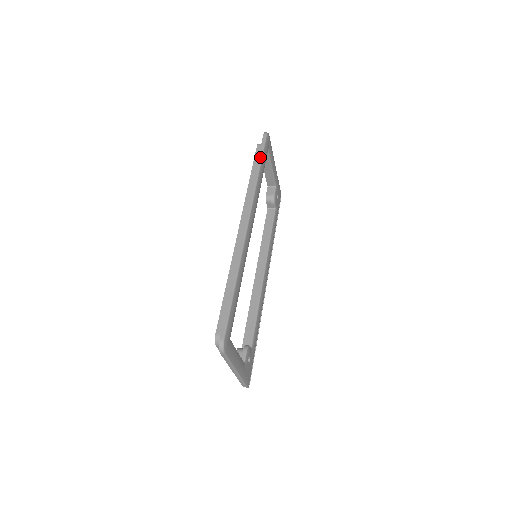
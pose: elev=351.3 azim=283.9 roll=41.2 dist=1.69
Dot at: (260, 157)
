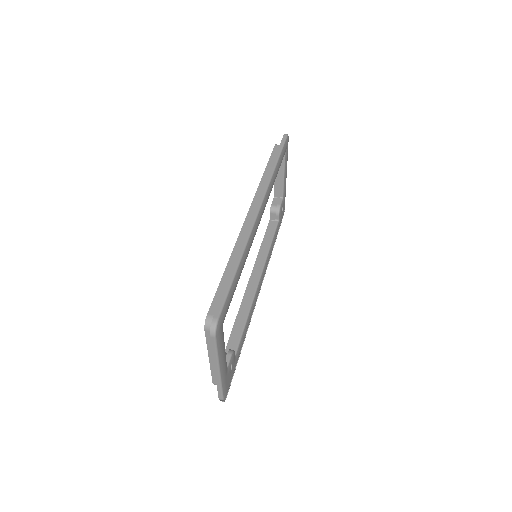
Dot at: (278, 153)
